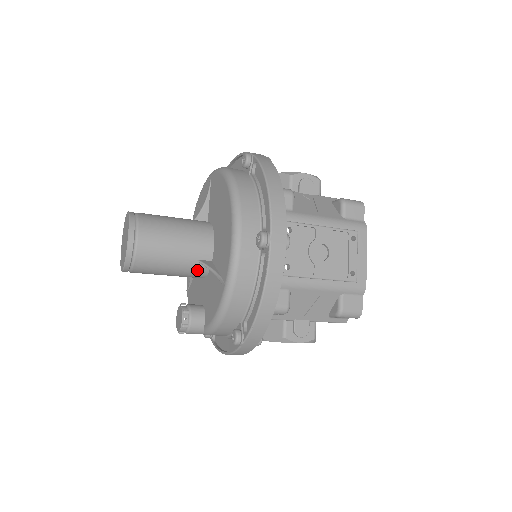
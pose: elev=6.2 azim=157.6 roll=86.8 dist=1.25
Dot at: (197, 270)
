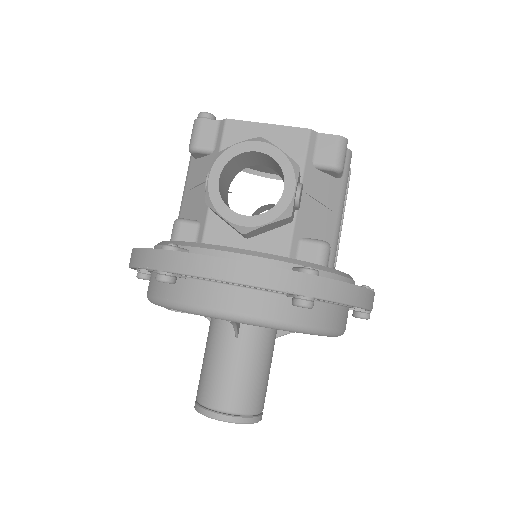
Dot at: occluded
